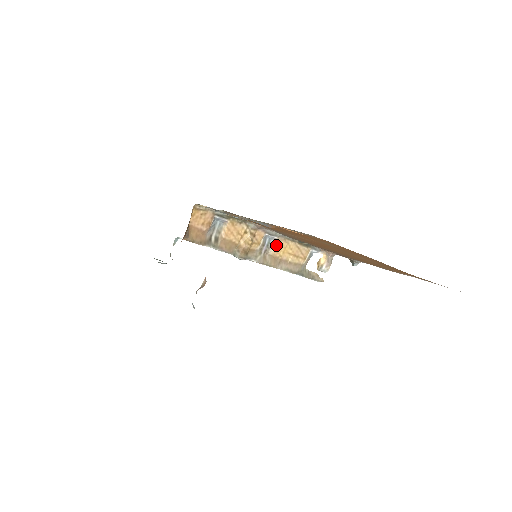
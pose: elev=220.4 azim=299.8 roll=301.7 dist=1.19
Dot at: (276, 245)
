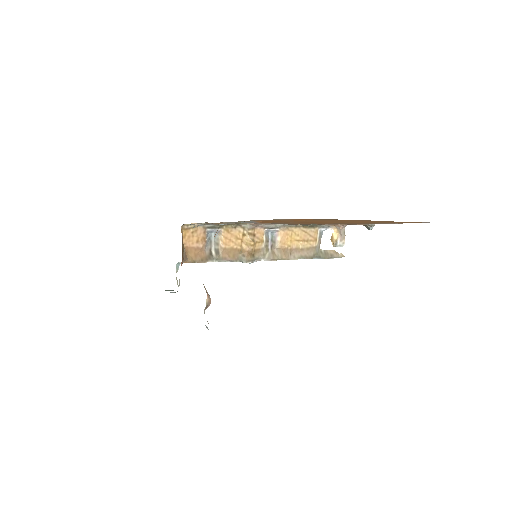
Dot at: (280, 237)
